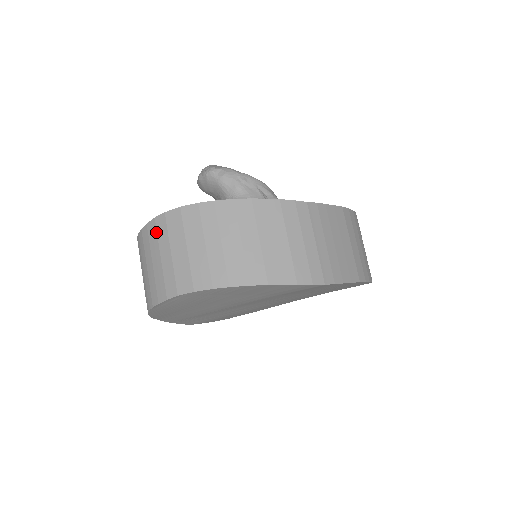
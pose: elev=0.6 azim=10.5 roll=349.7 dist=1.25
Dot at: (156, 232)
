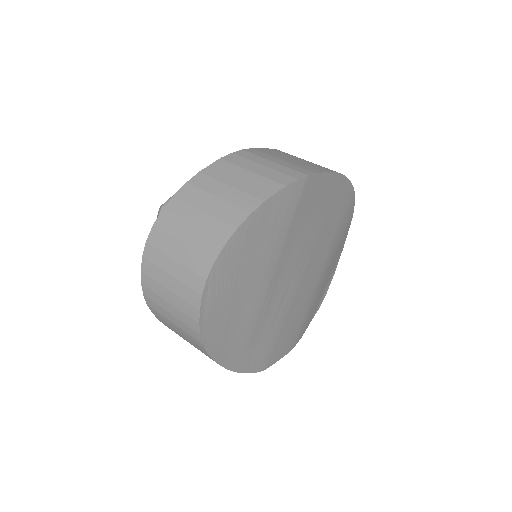
Dot at: (152, 264)
